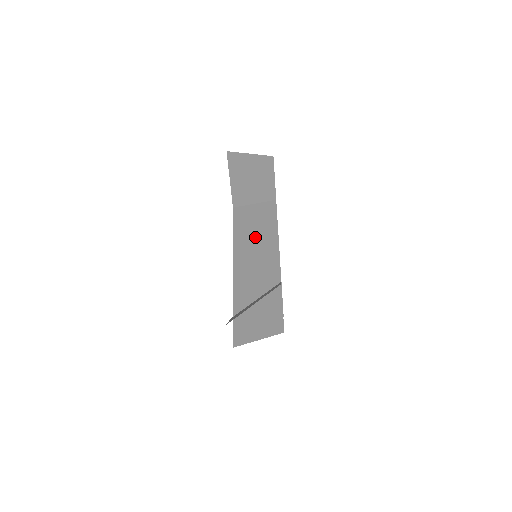
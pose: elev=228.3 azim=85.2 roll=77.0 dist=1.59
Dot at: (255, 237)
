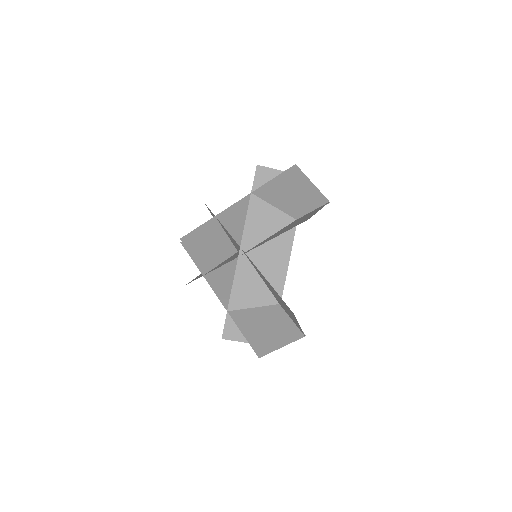
Dot at: (268, 245)
